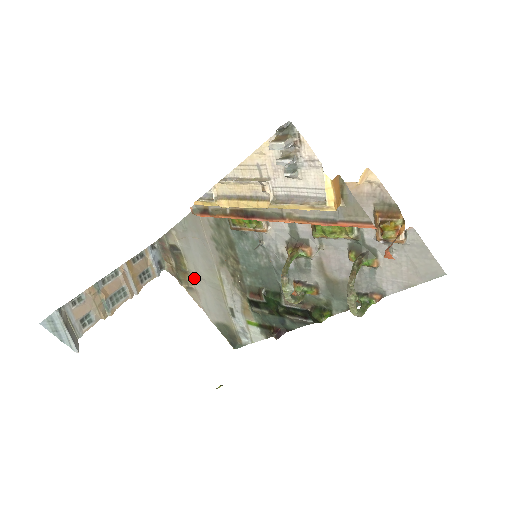
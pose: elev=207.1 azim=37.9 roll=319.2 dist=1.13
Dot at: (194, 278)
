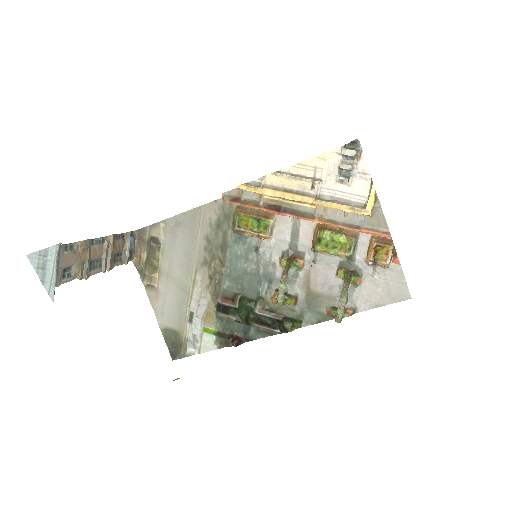
Dot at: (162, 276)
